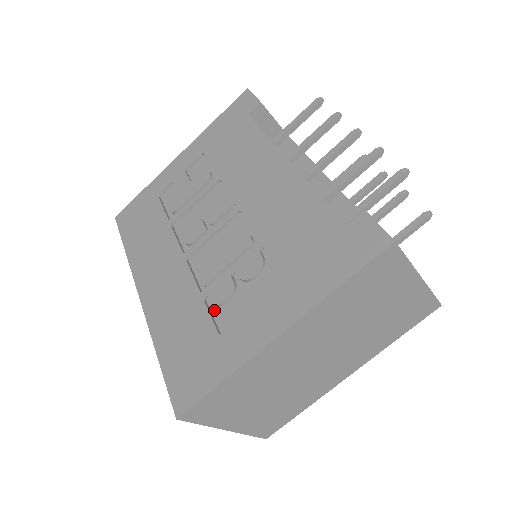
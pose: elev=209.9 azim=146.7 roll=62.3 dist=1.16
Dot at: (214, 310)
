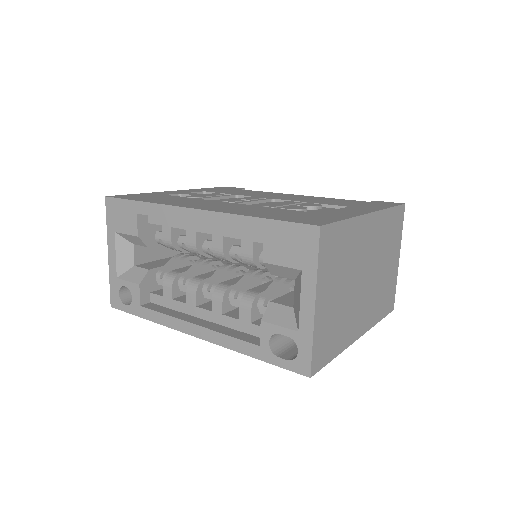
Dot at: occluded
